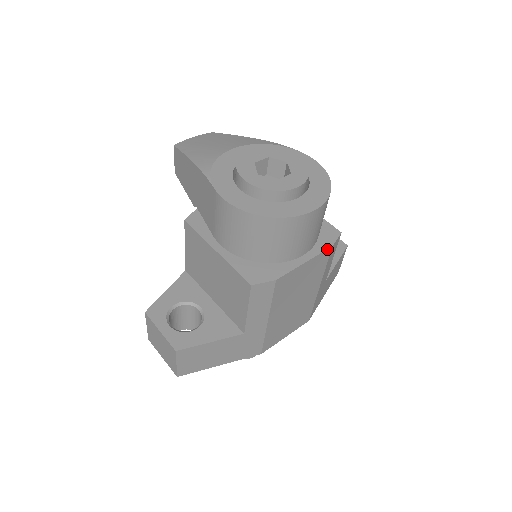
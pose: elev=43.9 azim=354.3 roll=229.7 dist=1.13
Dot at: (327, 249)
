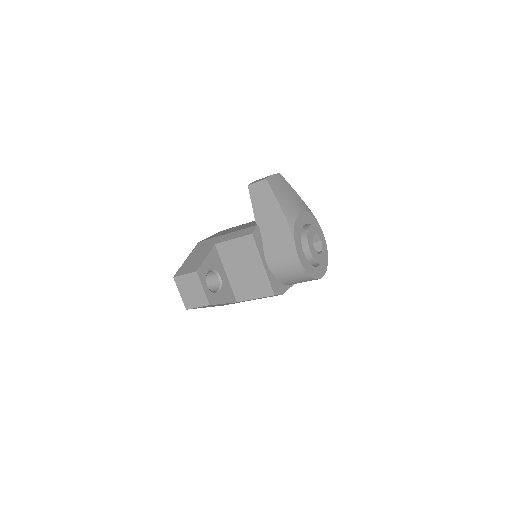
Dot at: occluded
